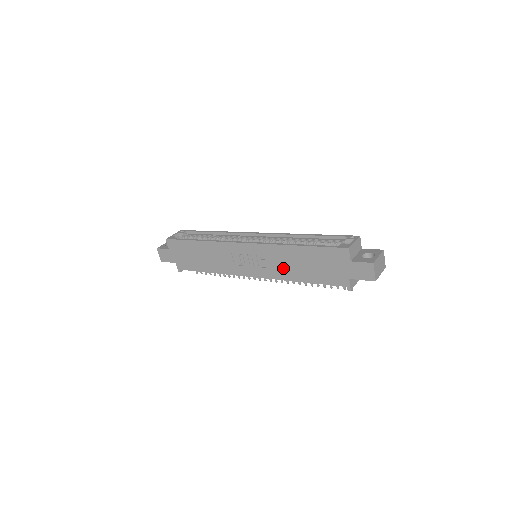
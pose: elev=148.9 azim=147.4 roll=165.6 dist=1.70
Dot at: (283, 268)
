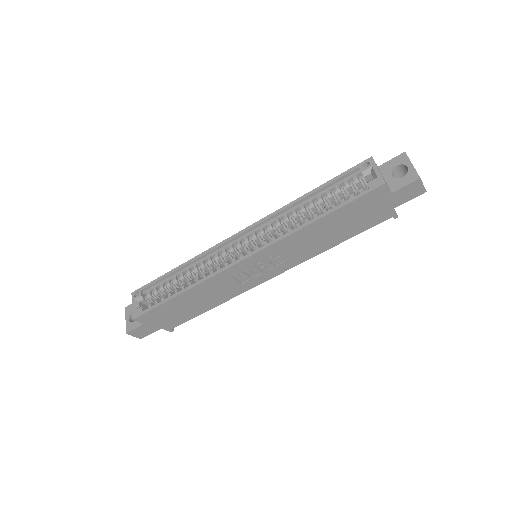
Dot at: (307, 249)
